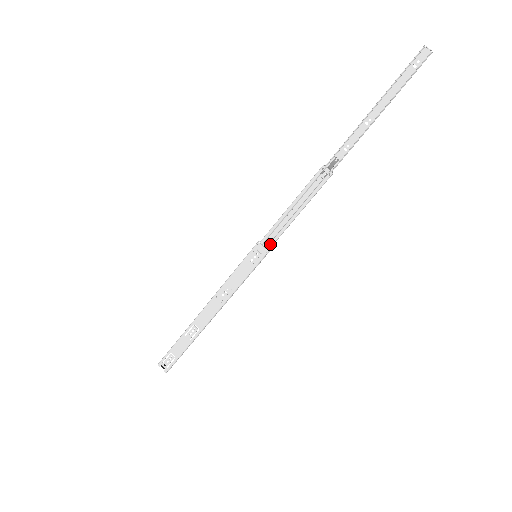
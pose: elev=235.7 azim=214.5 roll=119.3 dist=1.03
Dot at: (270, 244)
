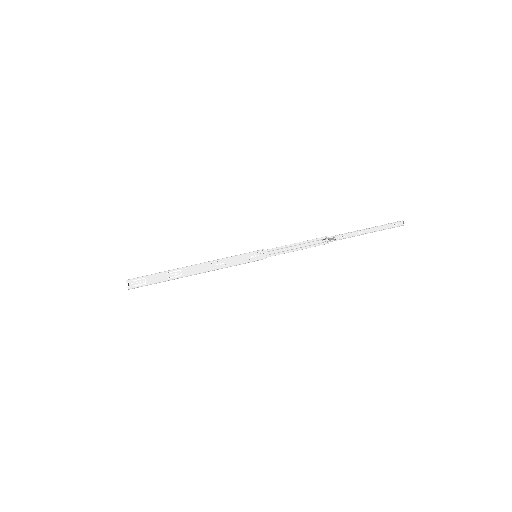
Dot at: (270, 255)
